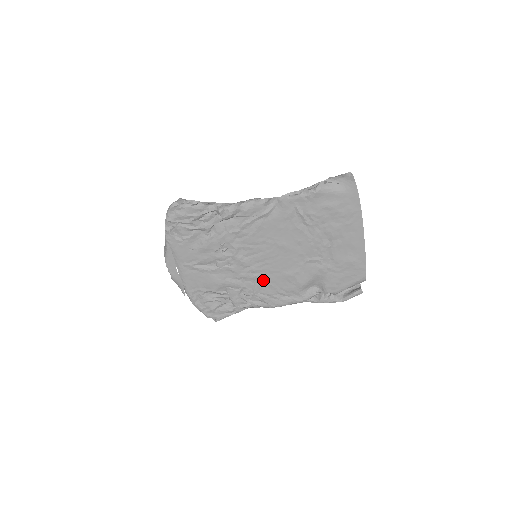
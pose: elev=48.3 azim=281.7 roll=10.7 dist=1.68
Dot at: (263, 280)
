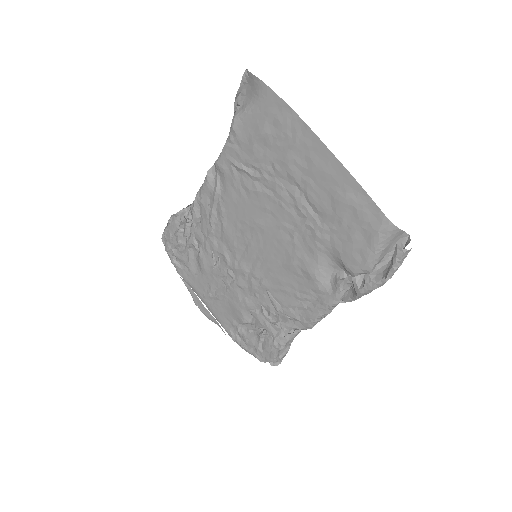
Dot at: (273, 286)
